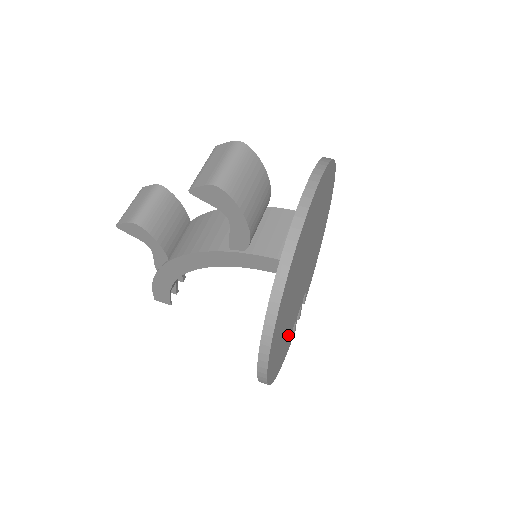
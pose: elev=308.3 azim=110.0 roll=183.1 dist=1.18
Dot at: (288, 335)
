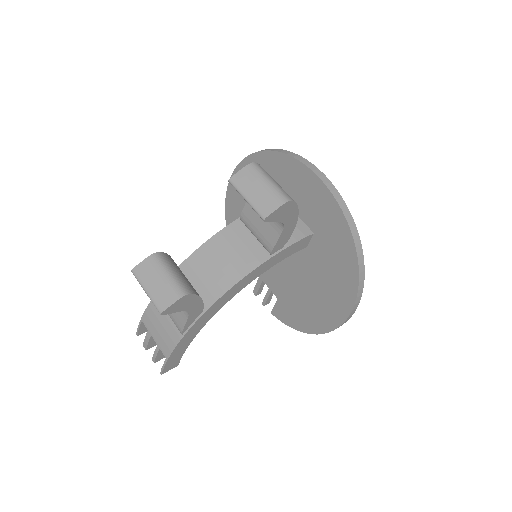
Dot at: occluded
